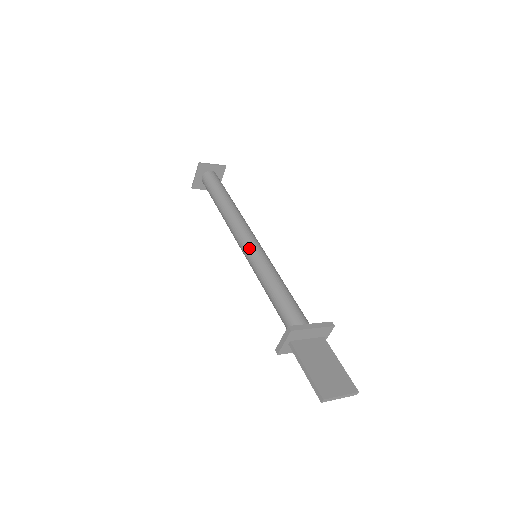
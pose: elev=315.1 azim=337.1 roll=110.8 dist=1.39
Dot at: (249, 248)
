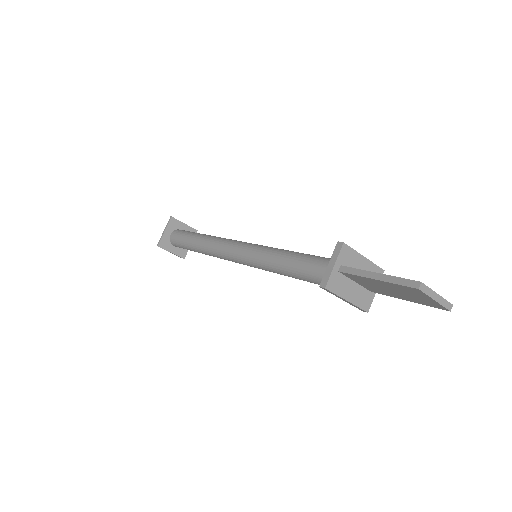
Dot at: (248, 245)
